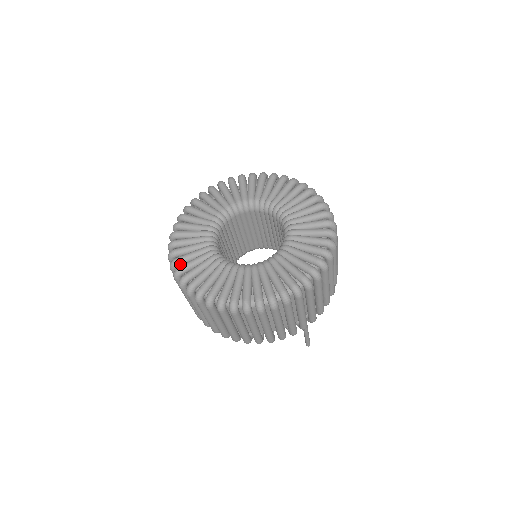
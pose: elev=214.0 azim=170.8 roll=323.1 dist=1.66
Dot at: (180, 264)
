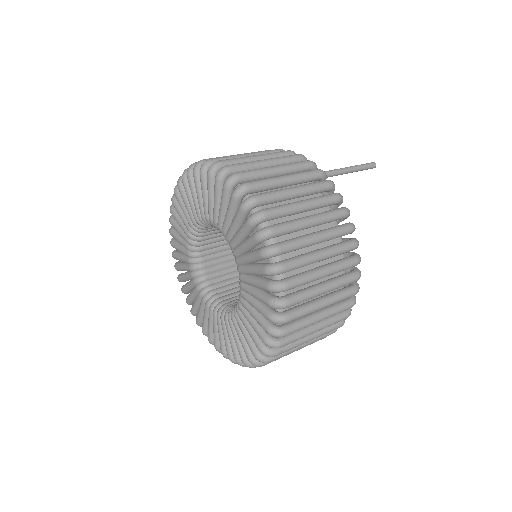
Dot at: occluded
